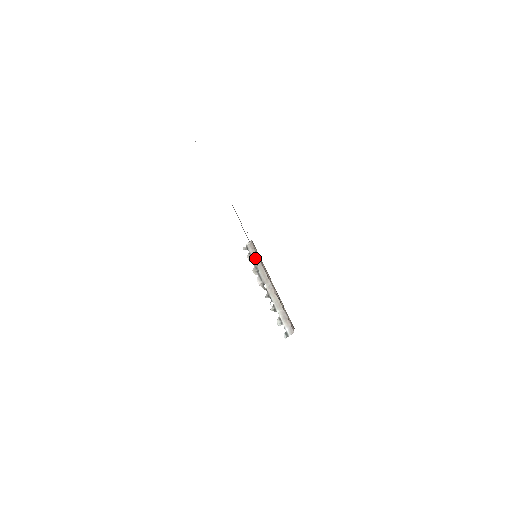
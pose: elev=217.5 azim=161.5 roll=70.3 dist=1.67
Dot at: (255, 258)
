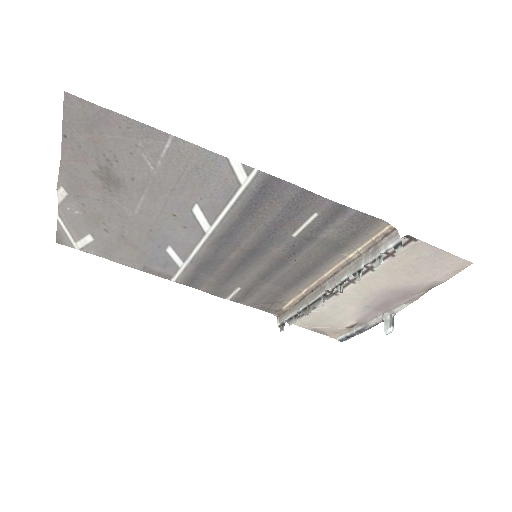
Dot at: (294, 310)
